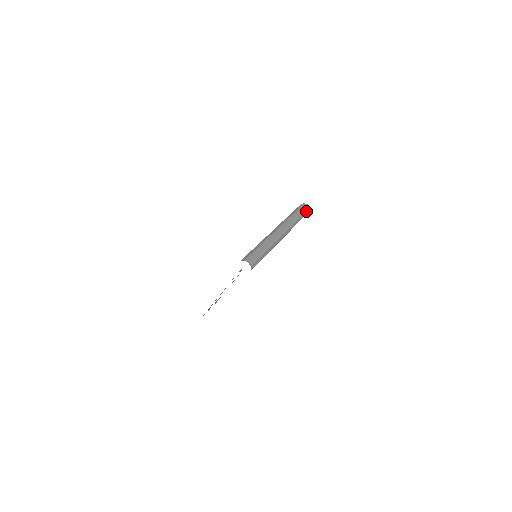
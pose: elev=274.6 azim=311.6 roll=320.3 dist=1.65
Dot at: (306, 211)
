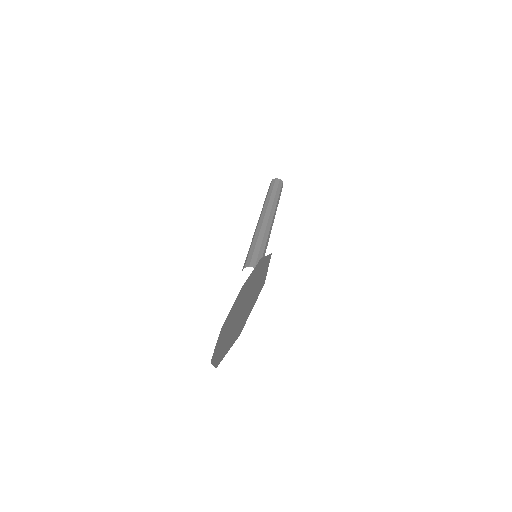
Dot at: (281, 187)
